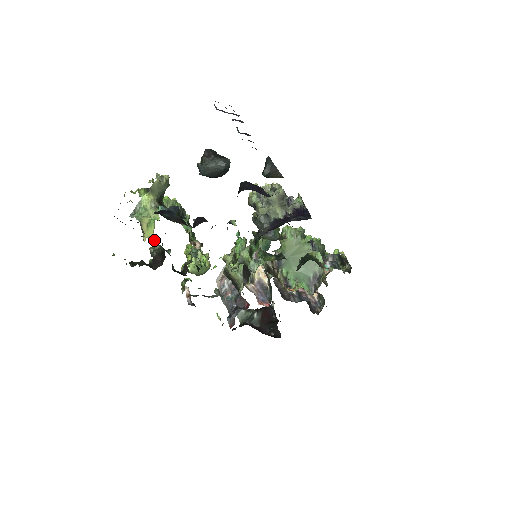
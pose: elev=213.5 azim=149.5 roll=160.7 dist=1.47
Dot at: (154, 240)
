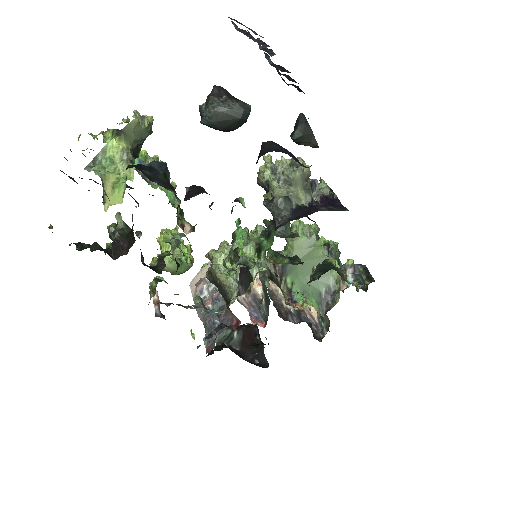
Dot at: (117, 214)
